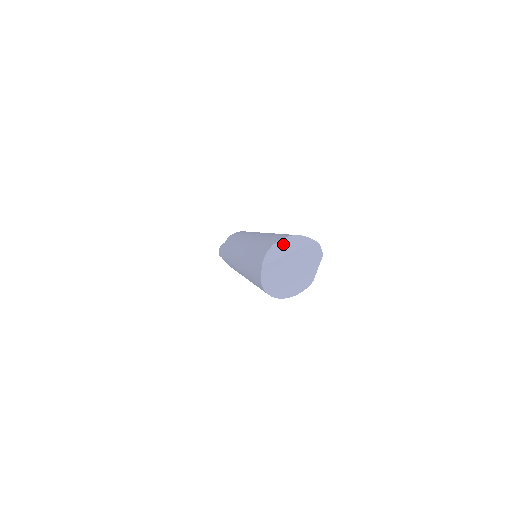
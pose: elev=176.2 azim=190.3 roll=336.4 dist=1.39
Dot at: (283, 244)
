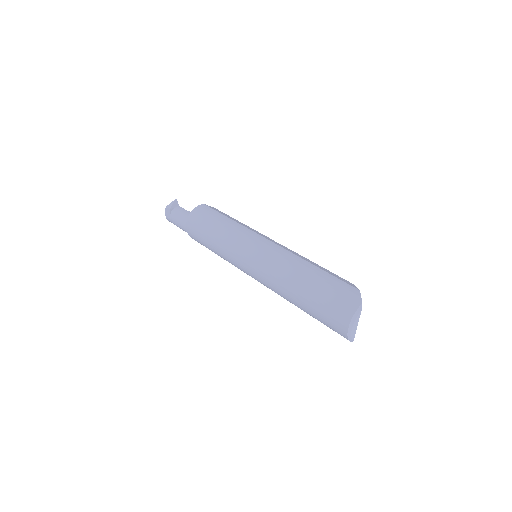
Dot at: (352, 330)
